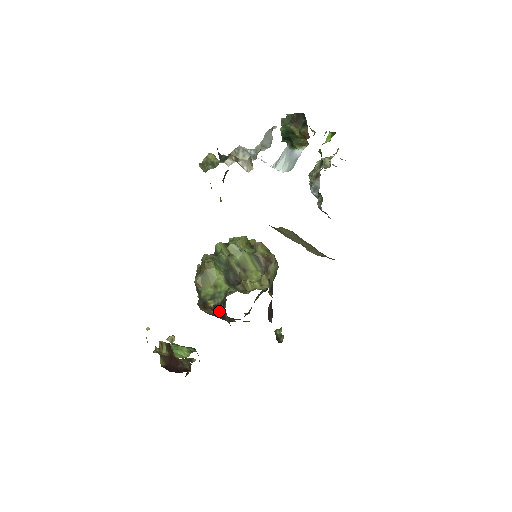
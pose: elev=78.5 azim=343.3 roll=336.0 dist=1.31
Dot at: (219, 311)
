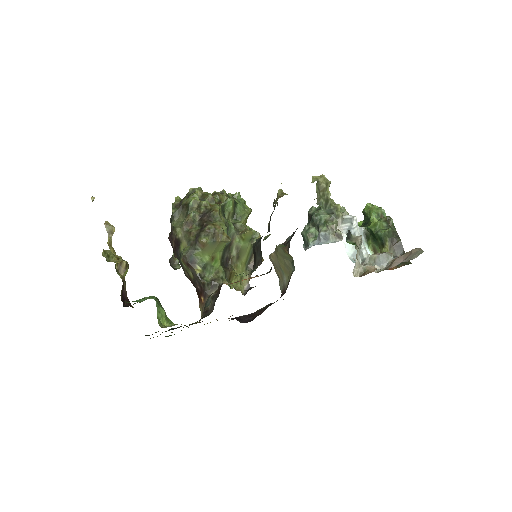
Dot at: (202, 285)
